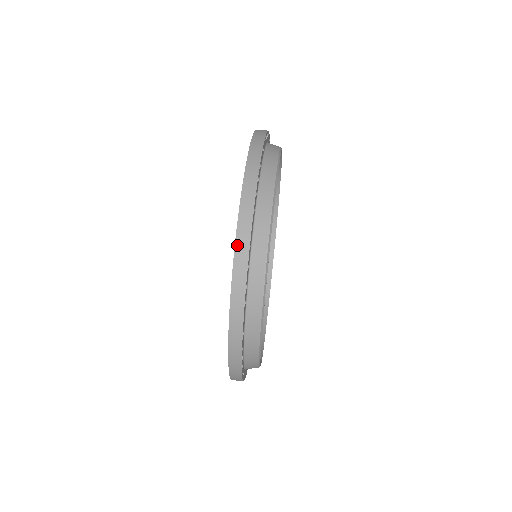
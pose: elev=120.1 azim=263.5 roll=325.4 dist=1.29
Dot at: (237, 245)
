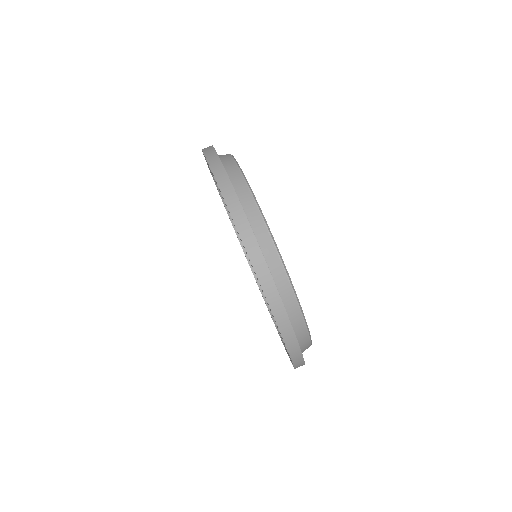
Dot at: (287, 343)
